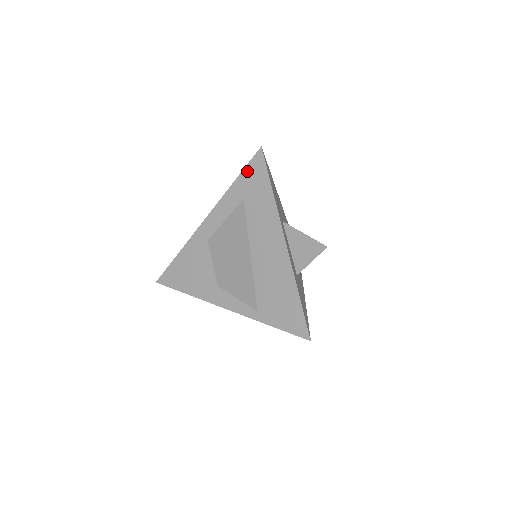
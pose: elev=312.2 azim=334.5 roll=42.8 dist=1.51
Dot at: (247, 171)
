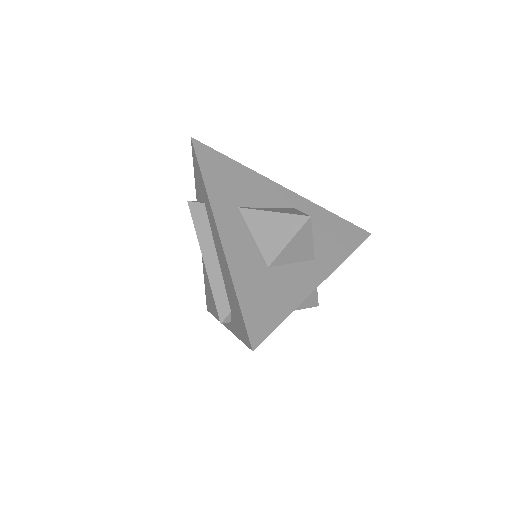
Dot at: (194, 169)
